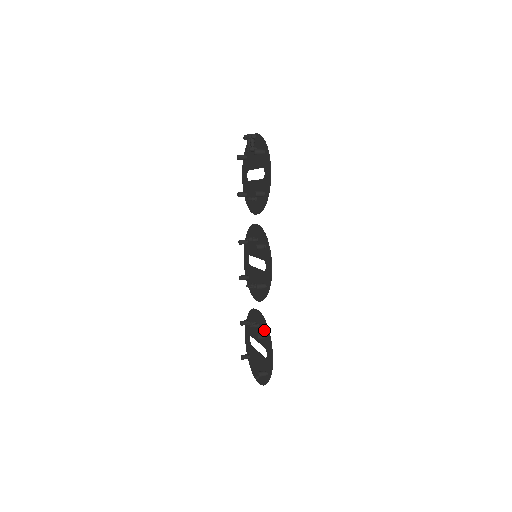
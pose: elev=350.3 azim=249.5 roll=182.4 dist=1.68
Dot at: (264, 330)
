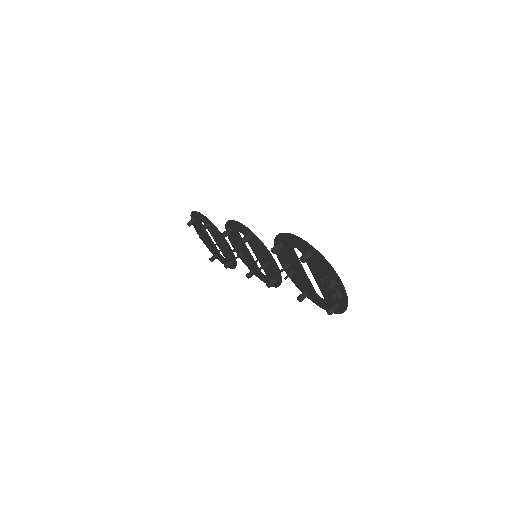
Dot at: (231, 259)
